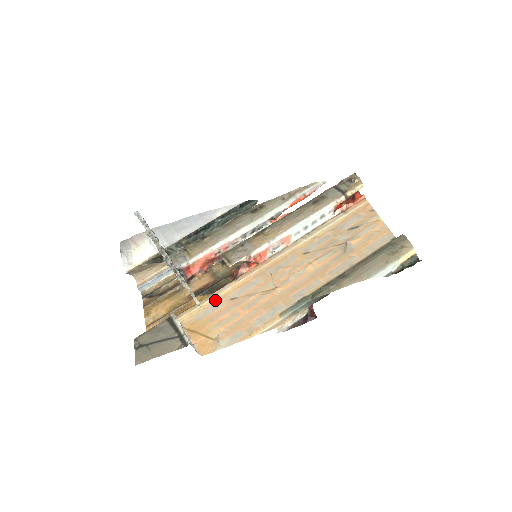
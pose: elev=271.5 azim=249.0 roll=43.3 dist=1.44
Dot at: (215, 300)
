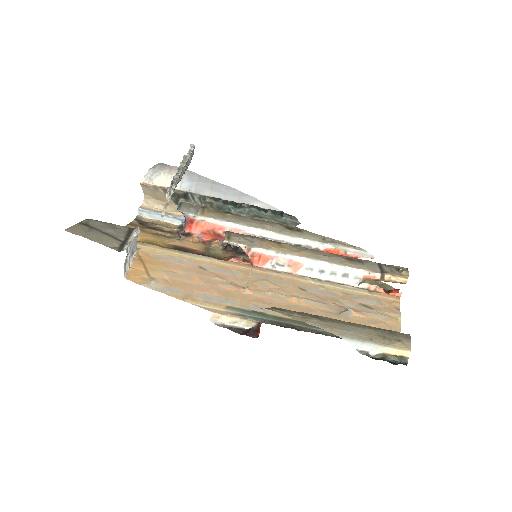
Dot at: (186, 257)
